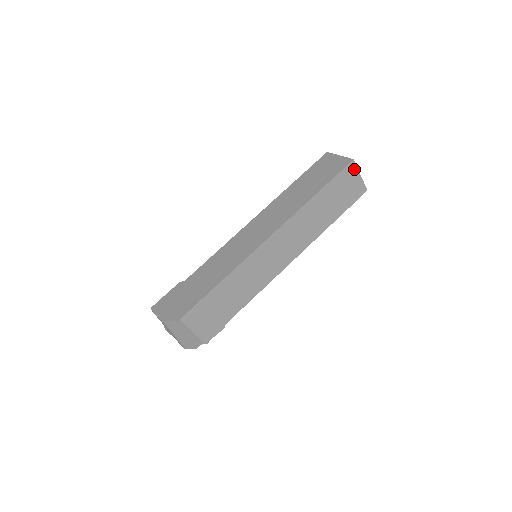
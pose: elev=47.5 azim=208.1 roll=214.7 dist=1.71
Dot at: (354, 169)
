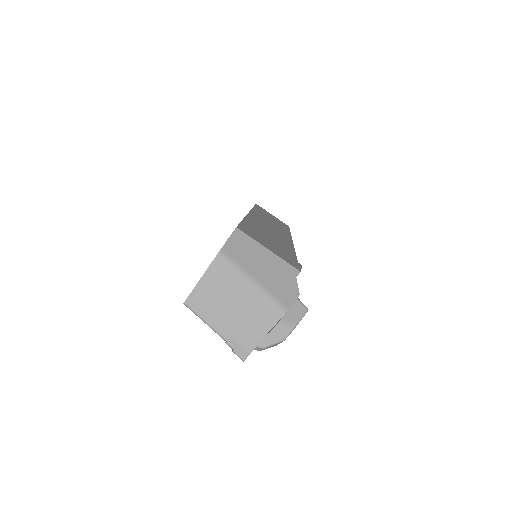
Dot at: (263, 209)
